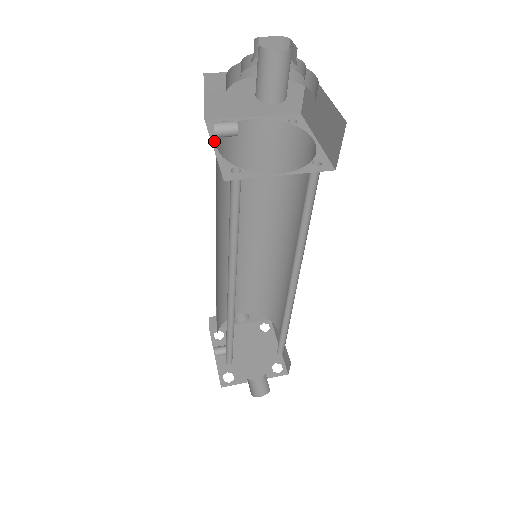
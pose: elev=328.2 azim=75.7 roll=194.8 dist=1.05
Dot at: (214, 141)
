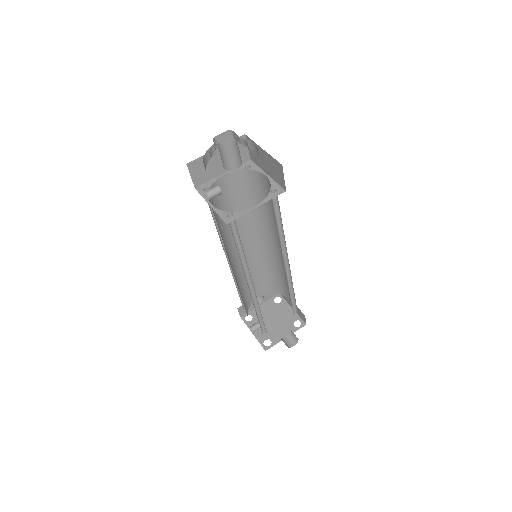
Dot at: (208, 201)
